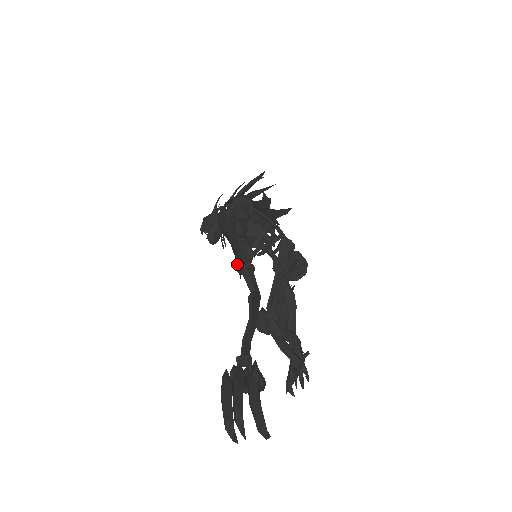
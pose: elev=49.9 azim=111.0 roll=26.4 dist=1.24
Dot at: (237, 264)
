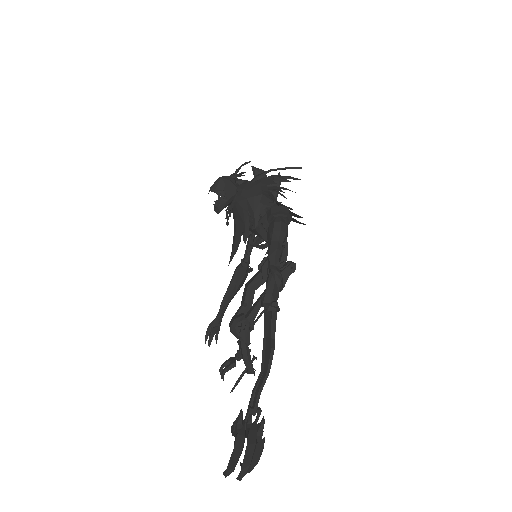
Dot at: (267, 301)
